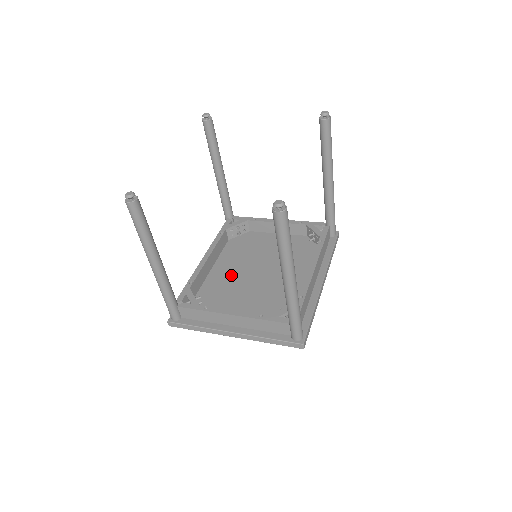
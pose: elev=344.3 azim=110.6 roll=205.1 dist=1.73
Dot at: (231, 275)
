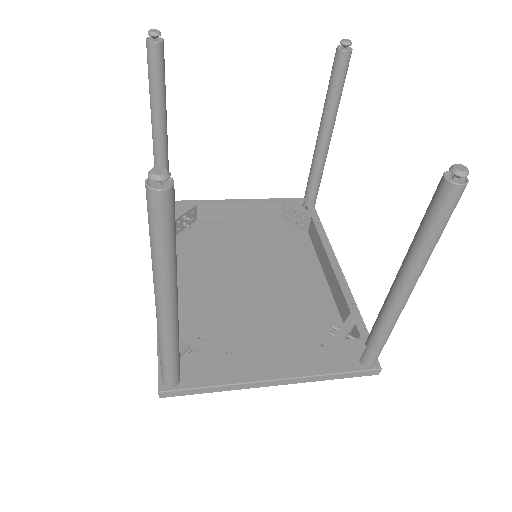
Dot at: (214, 290)
